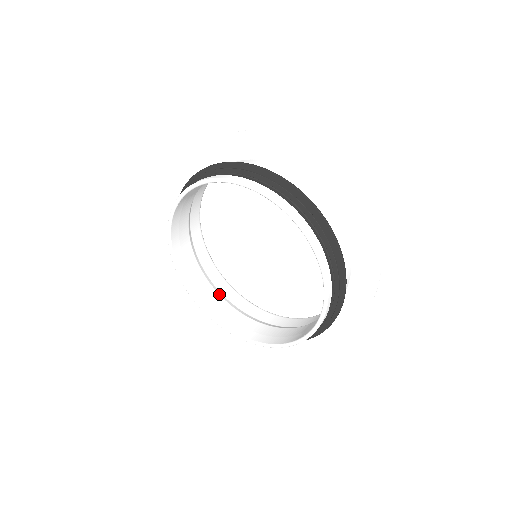
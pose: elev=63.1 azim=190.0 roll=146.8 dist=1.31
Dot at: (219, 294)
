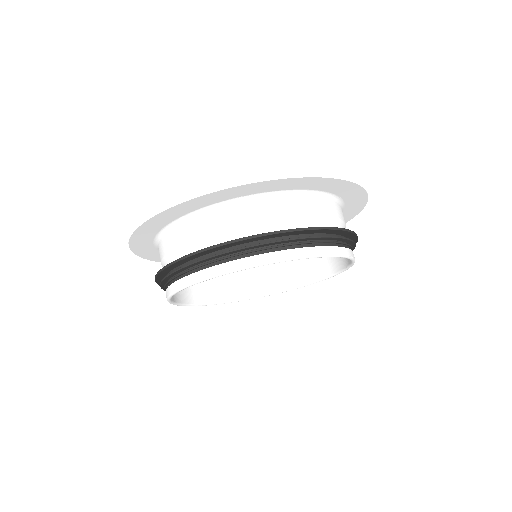
Dot at: (247, 273)
